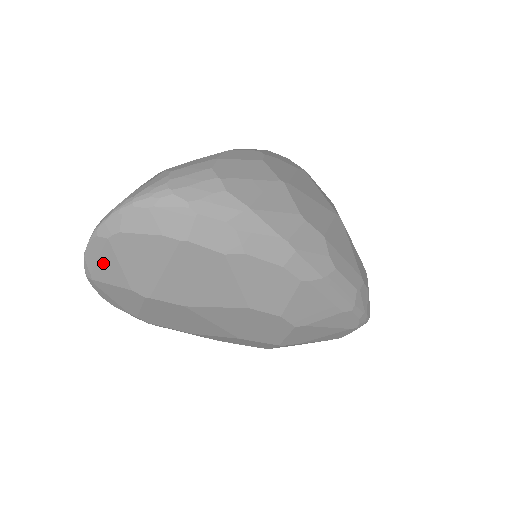
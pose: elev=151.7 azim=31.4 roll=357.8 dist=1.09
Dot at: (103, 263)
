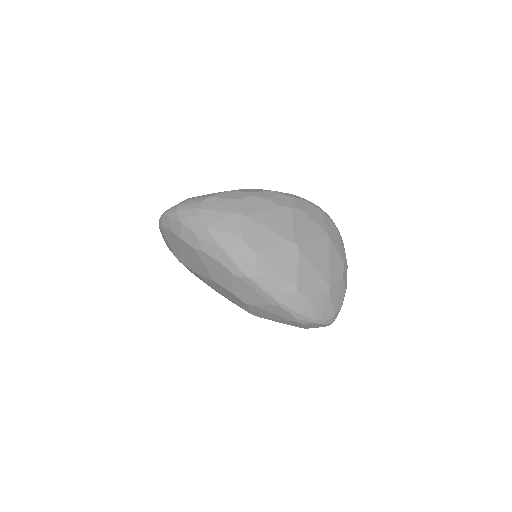
Dot at: (165, 239)
